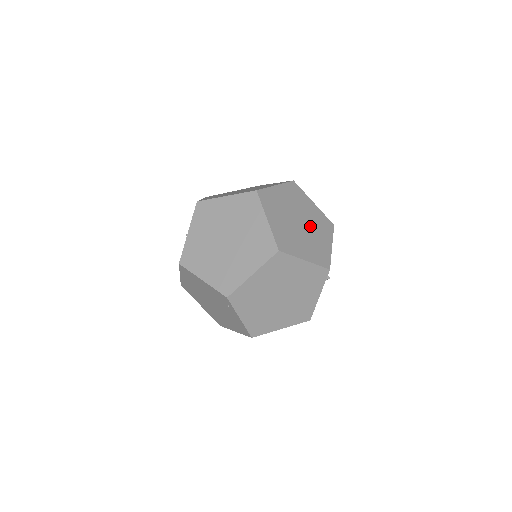
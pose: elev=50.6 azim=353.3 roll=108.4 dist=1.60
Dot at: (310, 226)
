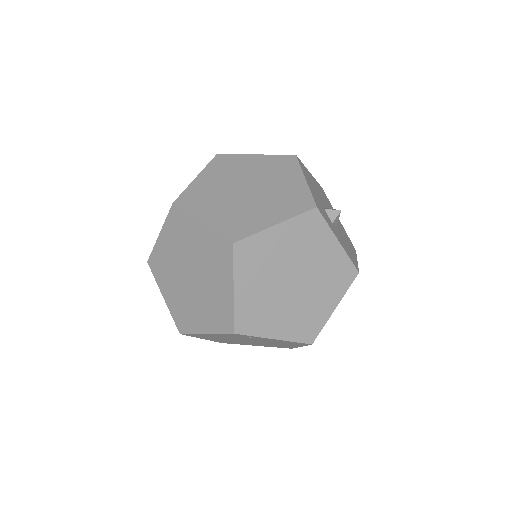
Dot at: (263, 182)
